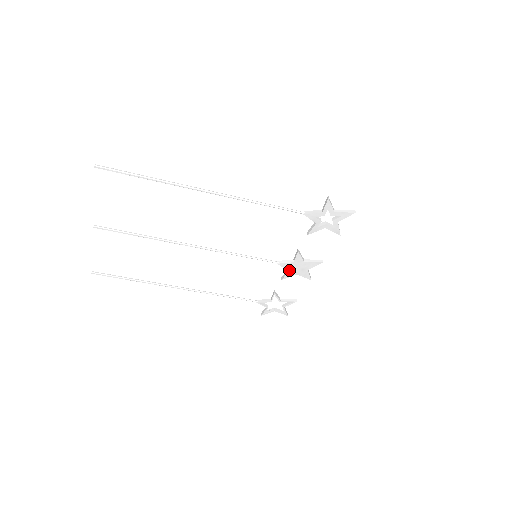
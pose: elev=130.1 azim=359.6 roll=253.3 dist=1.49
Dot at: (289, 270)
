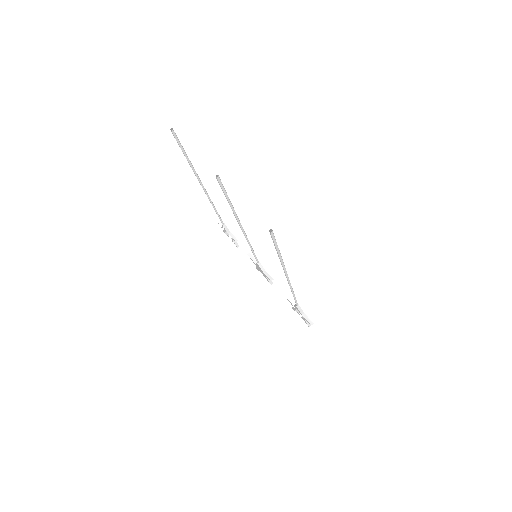
Dot at: (256, 264)
